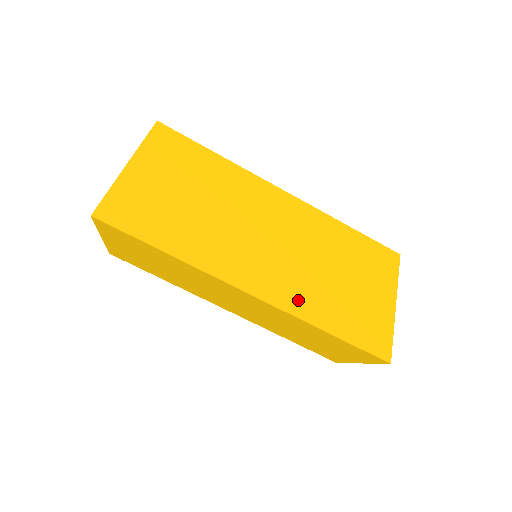
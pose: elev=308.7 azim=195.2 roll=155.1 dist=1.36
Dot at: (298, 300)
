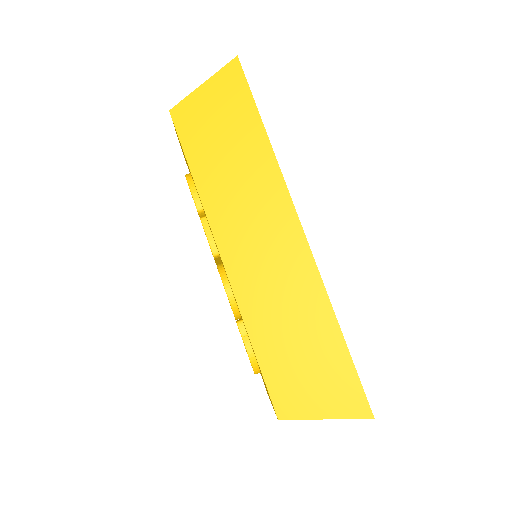
Dot at: occluded
